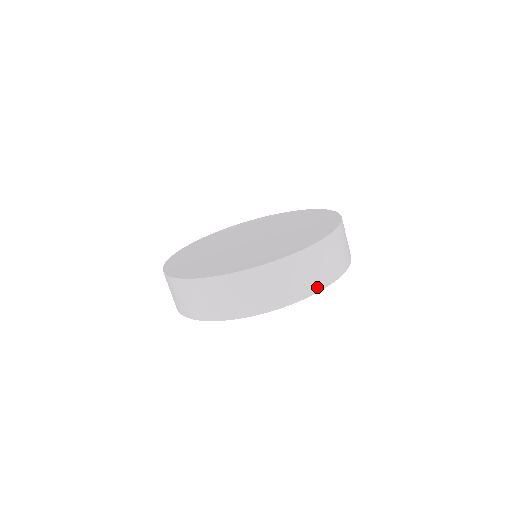
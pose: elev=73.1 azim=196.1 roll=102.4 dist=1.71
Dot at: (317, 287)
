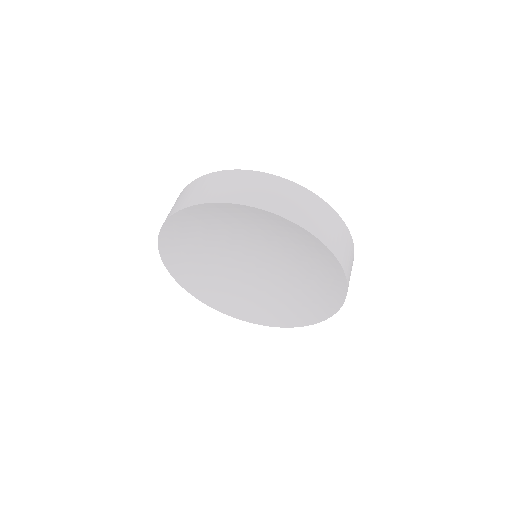
Dot at: (252, 202)
